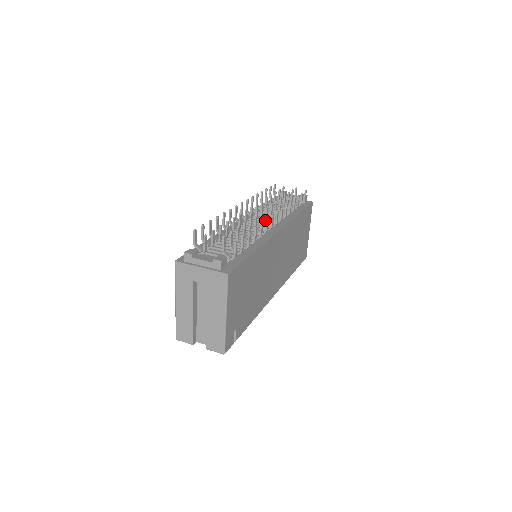
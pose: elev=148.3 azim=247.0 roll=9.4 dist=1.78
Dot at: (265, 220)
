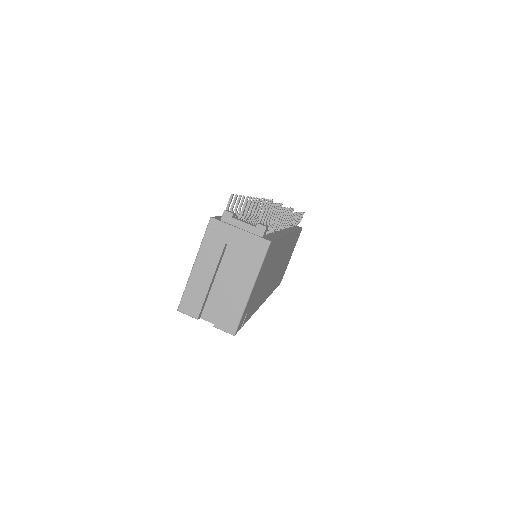
Dot at: occluded
